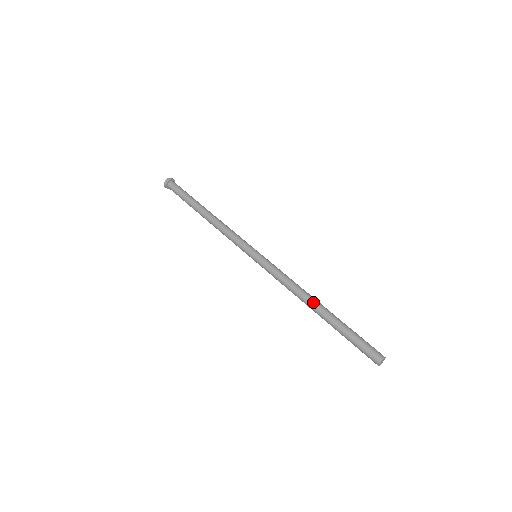
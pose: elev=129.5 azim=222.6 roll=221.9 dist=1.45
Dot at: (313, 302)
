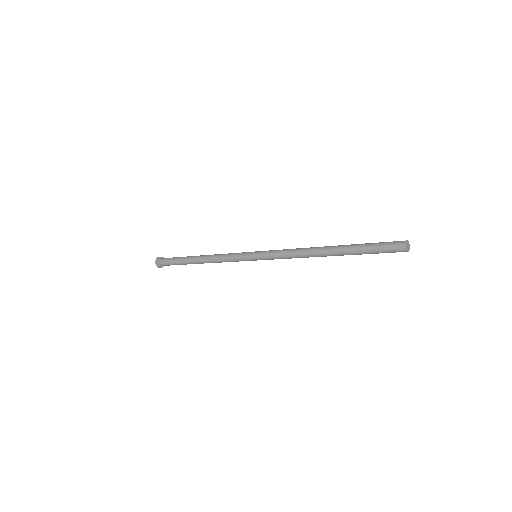
Dot at: (322, 247)
